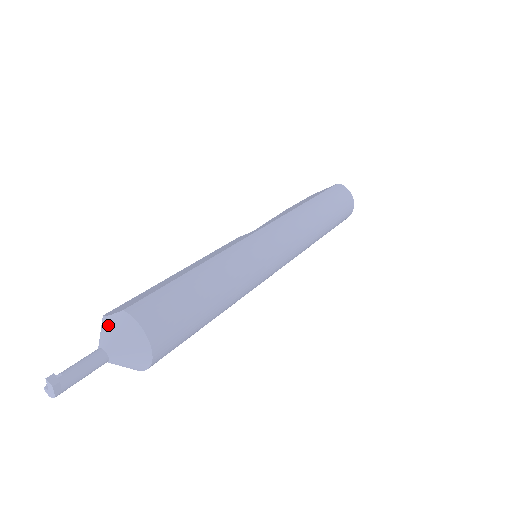
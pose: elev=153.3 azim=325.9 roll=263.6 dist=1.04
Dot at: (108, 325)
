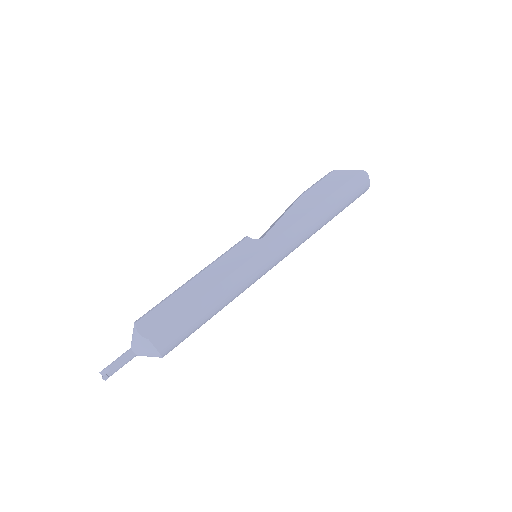
Dot at: (138, 341)
